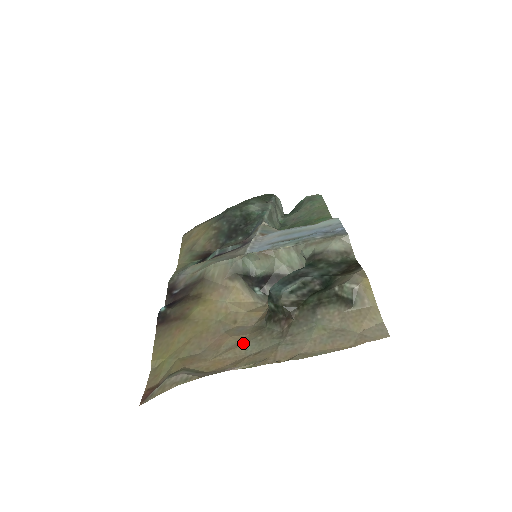
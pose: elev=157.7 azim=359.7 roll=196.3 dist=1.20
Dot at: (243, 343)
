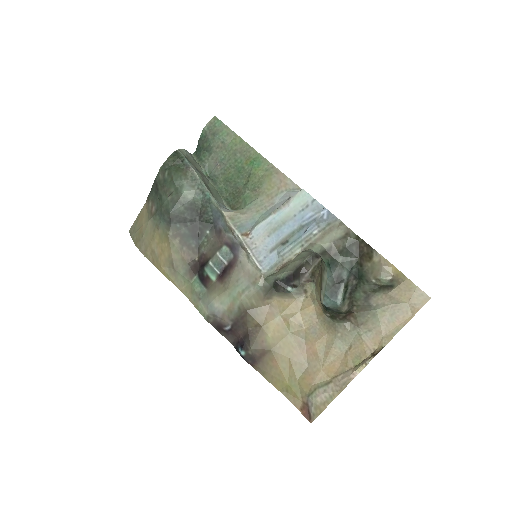
Dot at: (332, 345)
